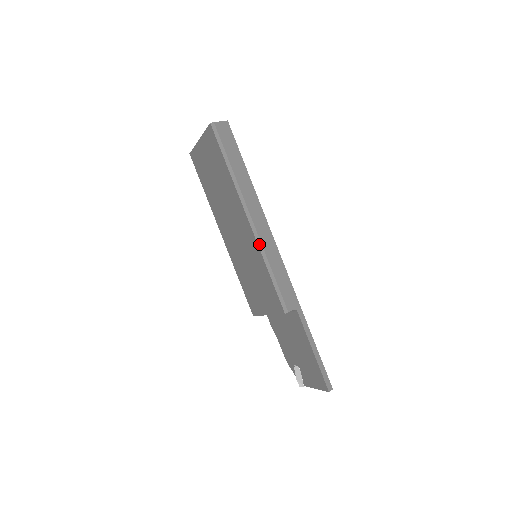
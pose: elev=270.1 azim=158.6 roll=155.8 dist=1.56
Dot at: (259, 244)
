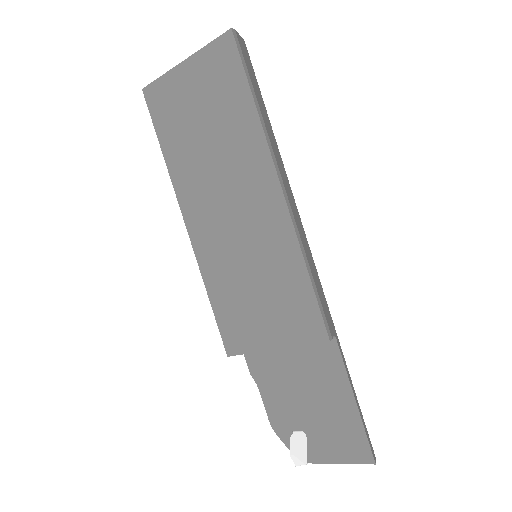
Dot at: (295, 228)
